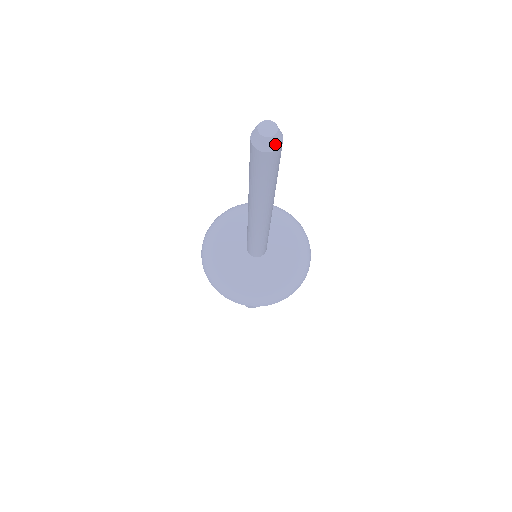
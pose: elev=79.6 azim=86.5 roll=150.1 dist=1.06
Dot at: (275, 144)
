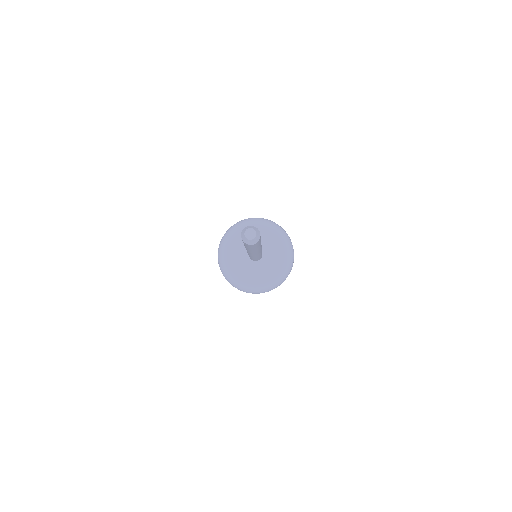
Dot at: (257, 239)
